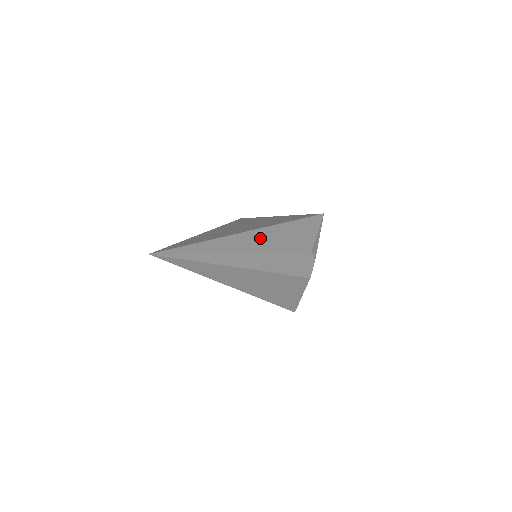
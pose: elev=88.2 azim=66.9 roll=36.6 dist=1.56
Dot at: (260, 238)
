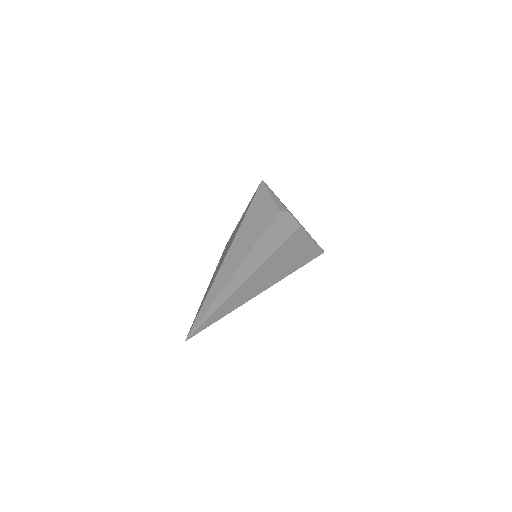
Dot at: (239, 247)
